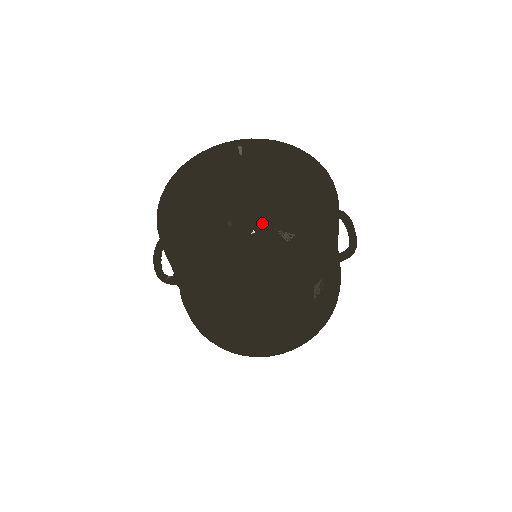
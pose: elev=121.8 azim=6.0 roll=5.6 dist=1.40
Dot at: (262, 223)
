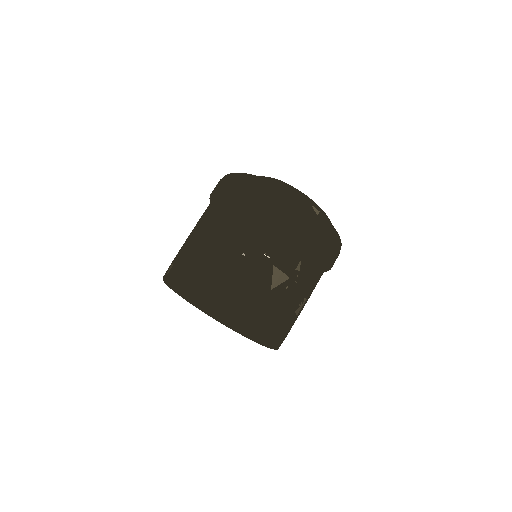
Dot at: occluded
